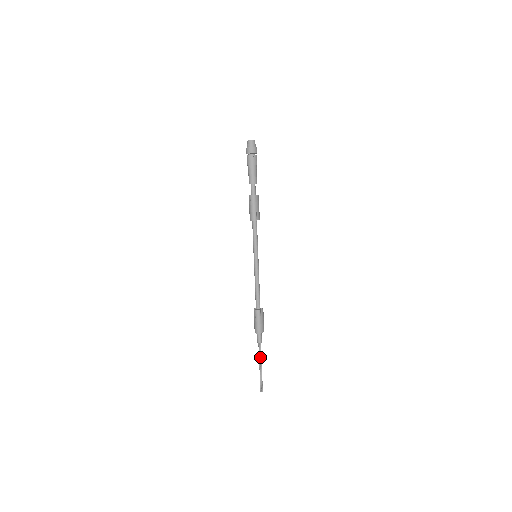
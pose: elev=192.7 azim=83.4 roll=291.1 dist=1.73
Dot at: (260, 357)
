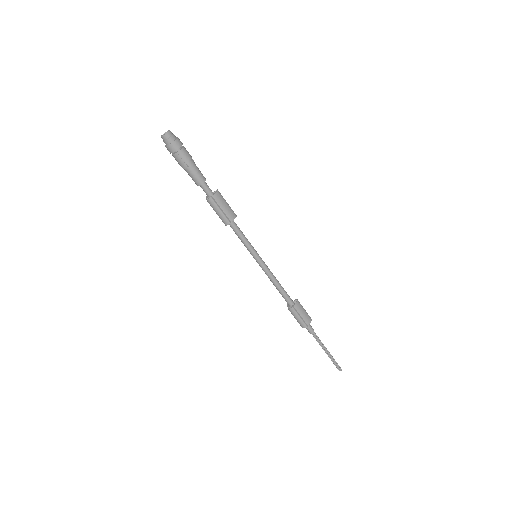
Dot at: (320, 344)
